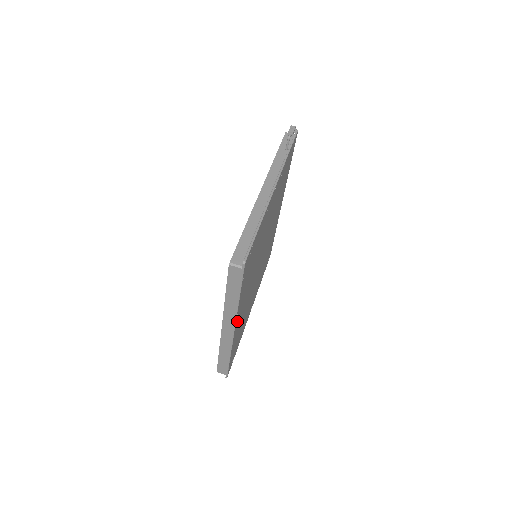
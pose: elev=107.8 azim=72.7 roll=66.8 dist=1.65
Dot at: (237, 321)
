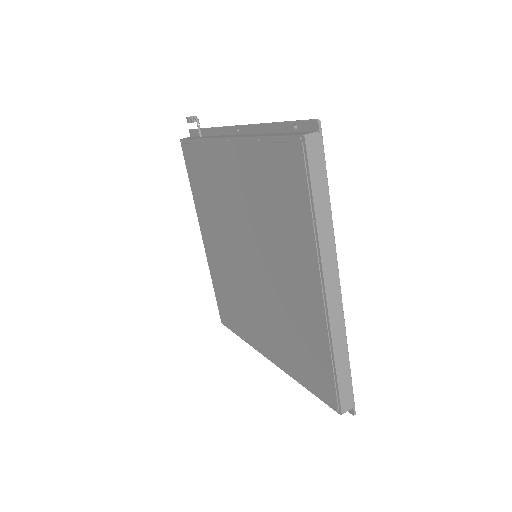
Dot at: occluded
